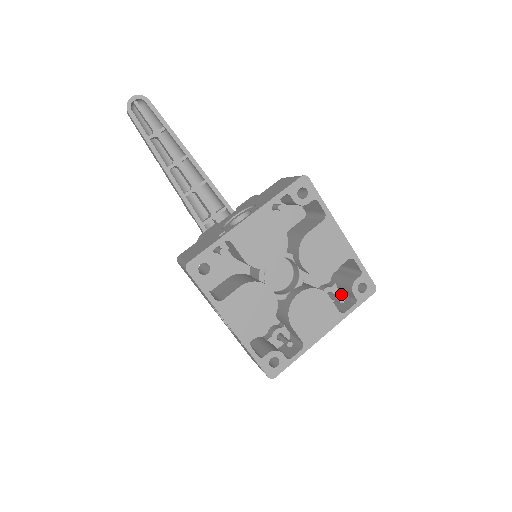
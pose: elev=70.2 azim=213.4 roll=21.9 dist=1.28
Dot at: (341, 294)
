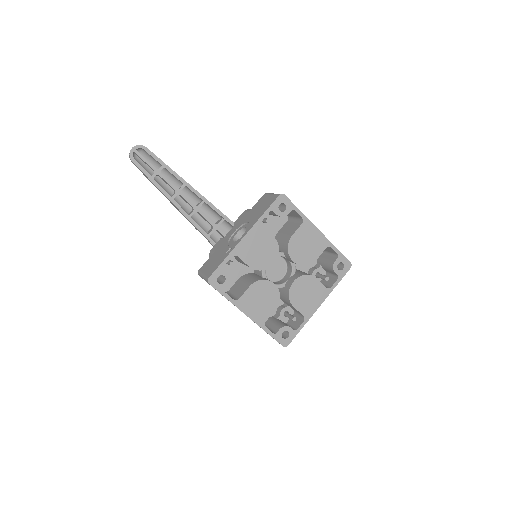
Dot at: (326, 272)
